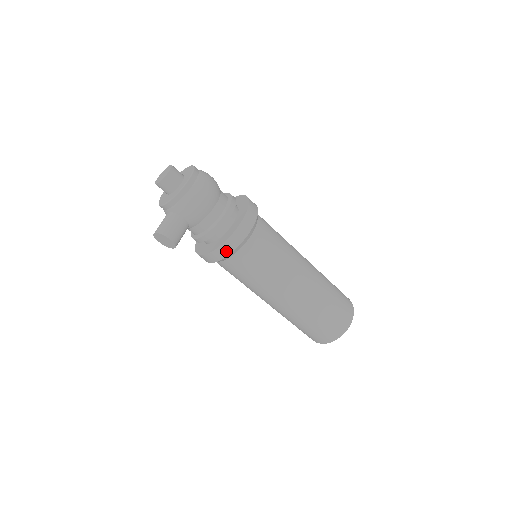
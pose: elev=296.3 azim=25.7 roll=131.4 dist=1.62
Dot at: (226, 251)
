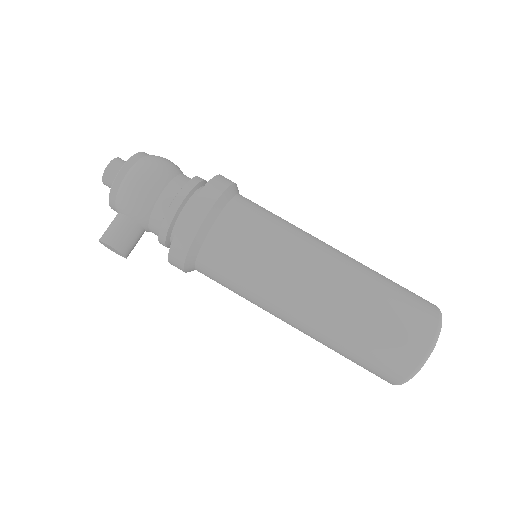
Dot at: (181, 250)
